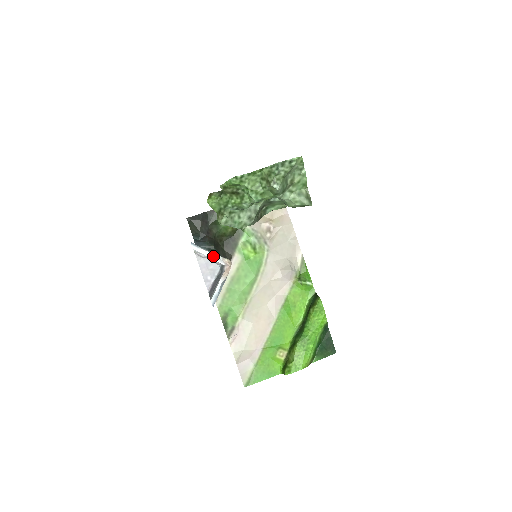
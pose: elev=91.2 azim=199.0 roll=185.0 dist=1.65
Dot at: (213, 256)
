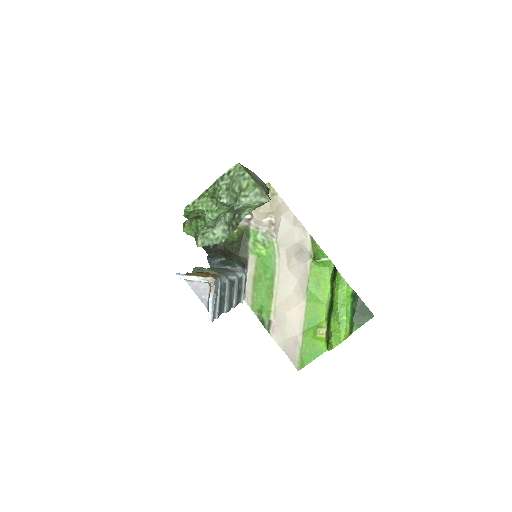
Dot at: (197, 279)
